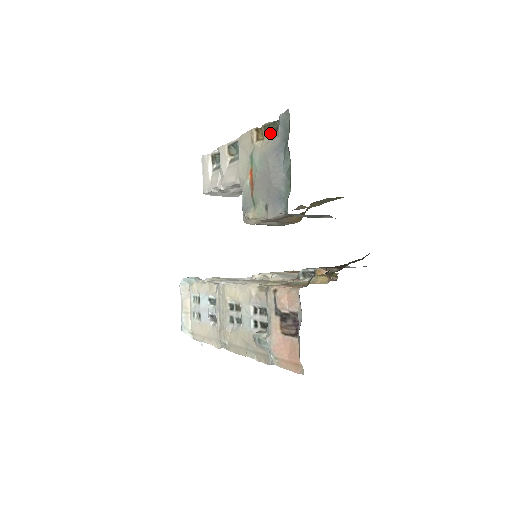
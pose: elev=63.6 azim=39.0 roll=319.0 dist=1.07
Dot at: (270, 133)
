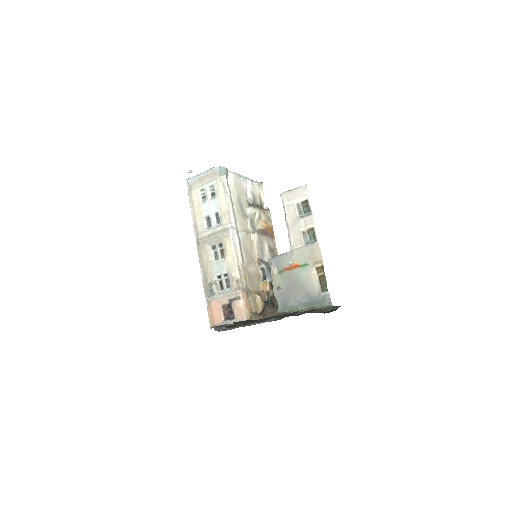
Dot at: (321, 282)
